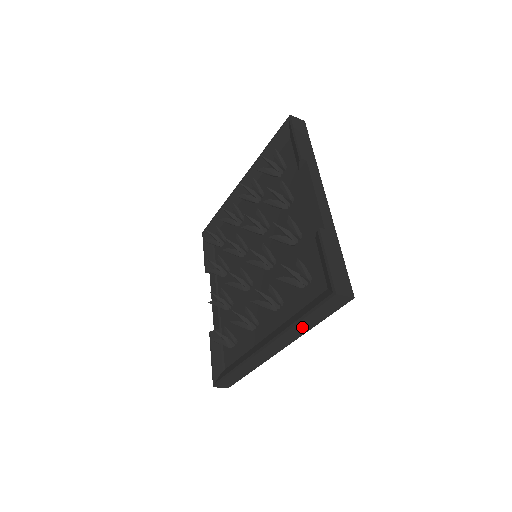
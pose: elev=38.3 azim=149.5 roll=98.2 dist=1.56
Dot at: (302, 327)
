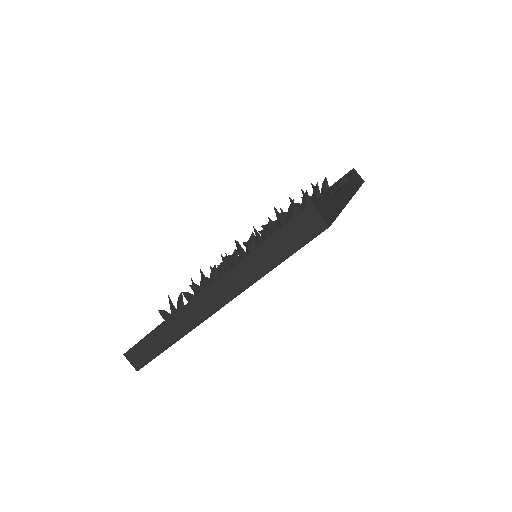
Dot at: (258, 263)
